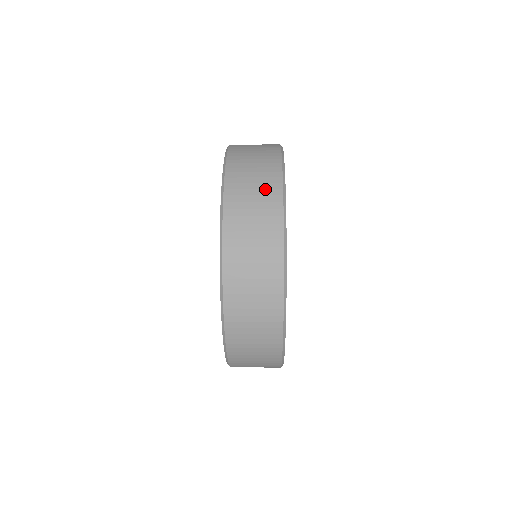
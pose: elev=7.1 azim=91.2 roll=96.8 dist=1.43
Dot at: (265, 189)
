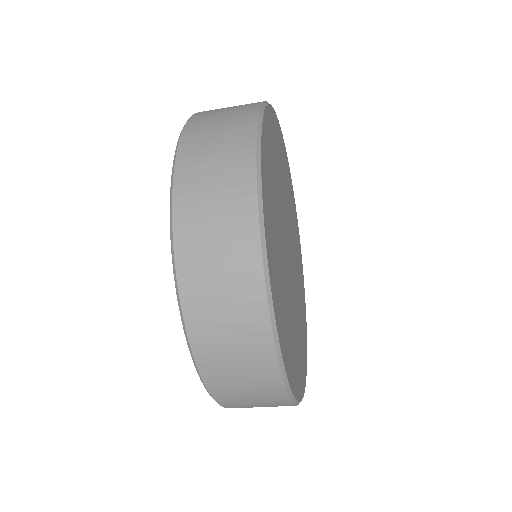
Dot at: occluded
